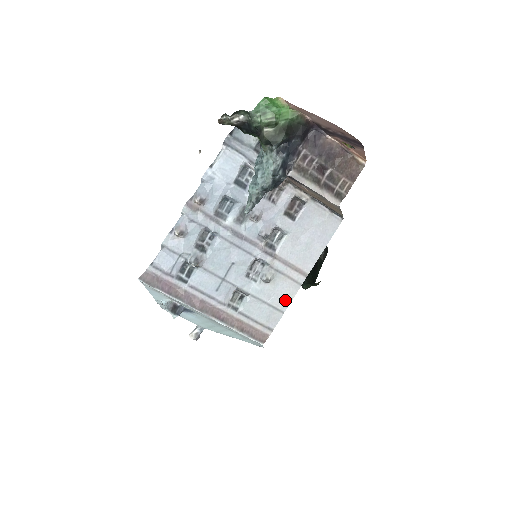
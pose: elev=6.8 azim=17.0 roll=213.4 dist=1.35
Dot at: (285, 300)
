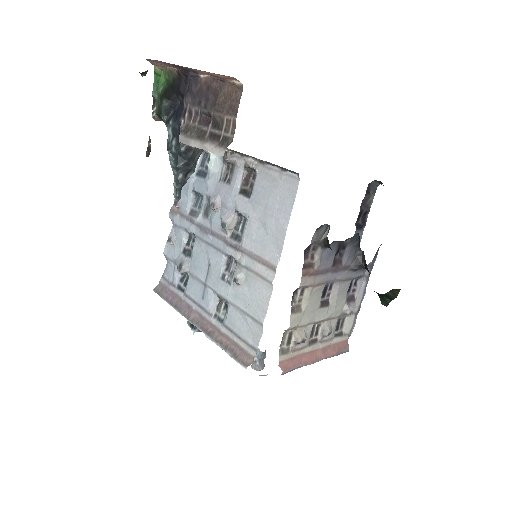
Dot at: (261, 307)
